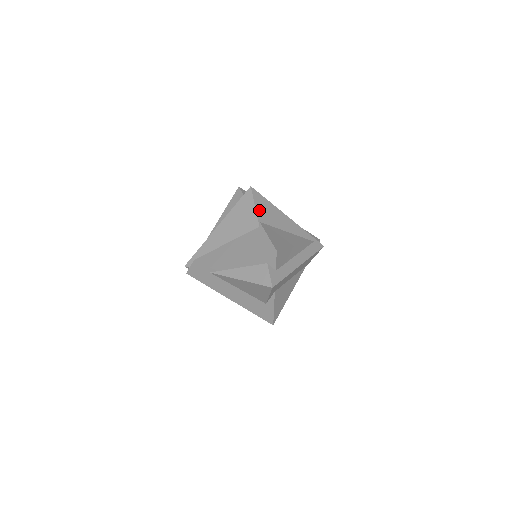
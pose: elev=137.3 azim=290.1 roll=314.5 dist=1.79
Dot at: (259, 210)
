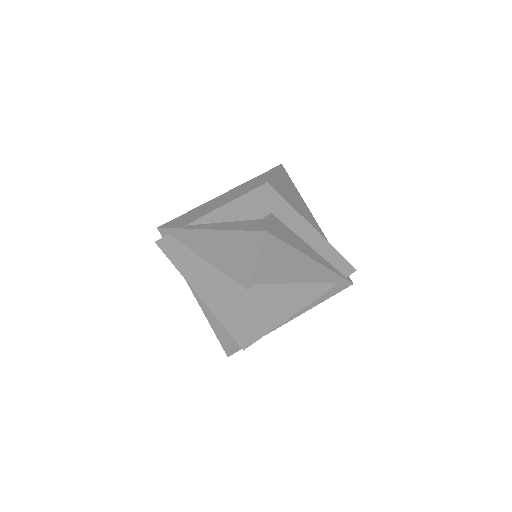
Dot at: (262, 266)
